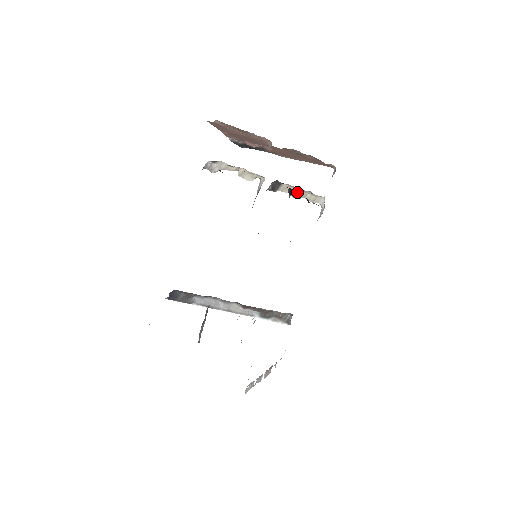
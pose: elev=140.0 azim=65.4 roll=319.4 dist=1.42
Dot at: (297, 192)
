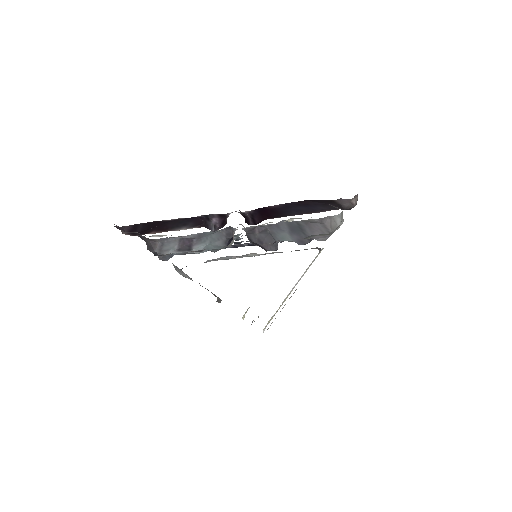
Dot at: occluded
